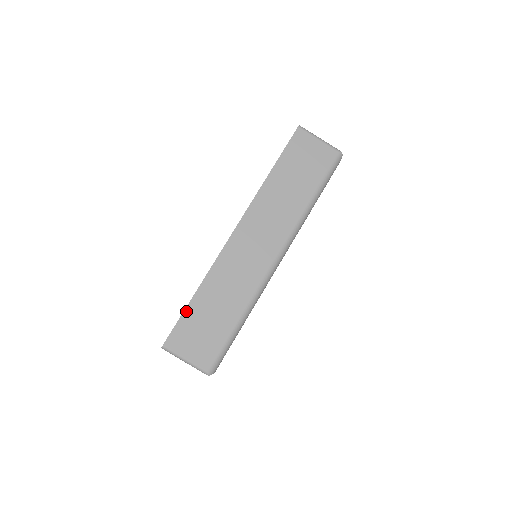
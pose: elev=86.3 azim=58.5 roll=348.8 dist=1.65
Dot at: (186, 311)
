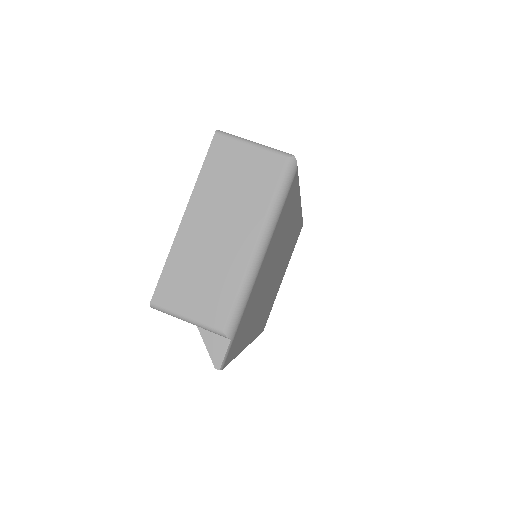
Dot at: occluded
